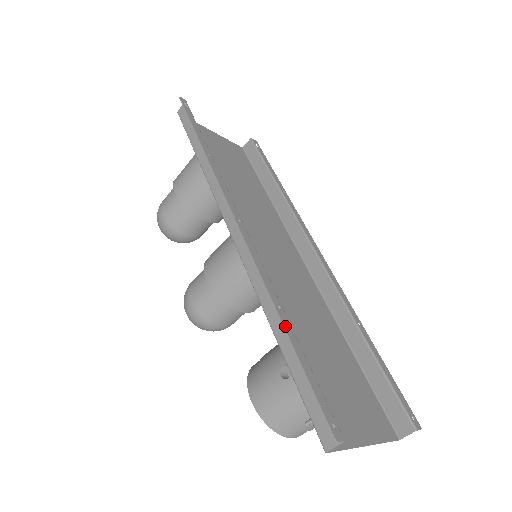
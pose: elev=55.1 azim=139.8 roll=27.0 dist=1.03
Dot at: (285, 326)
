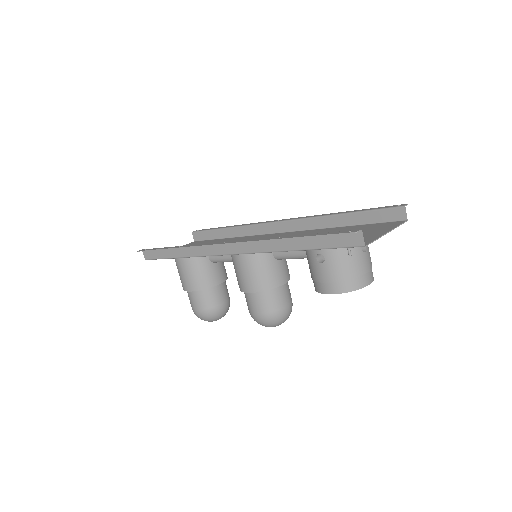
Dot at: (289, 238)
